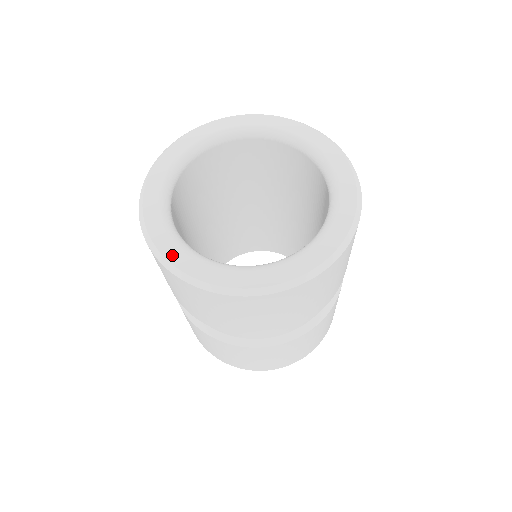
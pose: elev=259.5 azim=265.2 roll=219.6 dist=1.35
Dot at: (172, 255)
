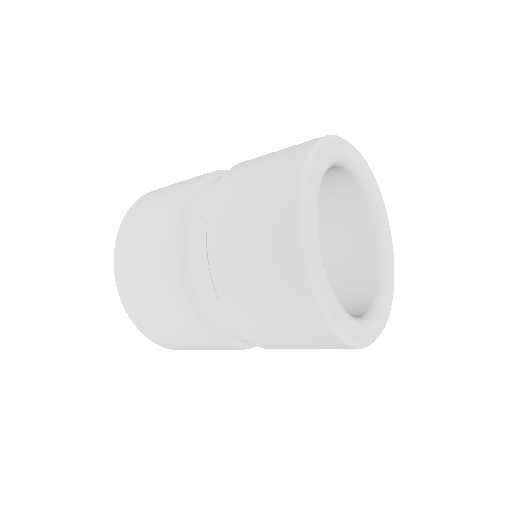
Dot at: (322, 278)
